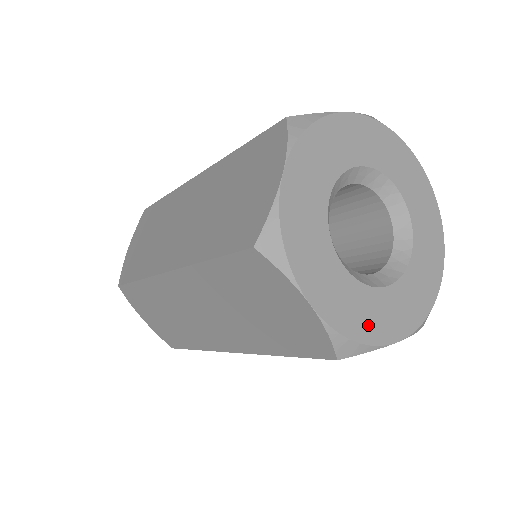
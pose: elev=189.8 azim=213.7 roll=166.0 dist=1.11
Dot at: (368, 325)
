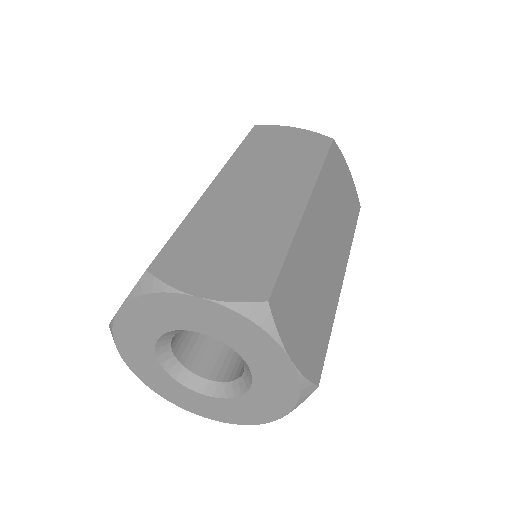
Dot at: (179, 399)
